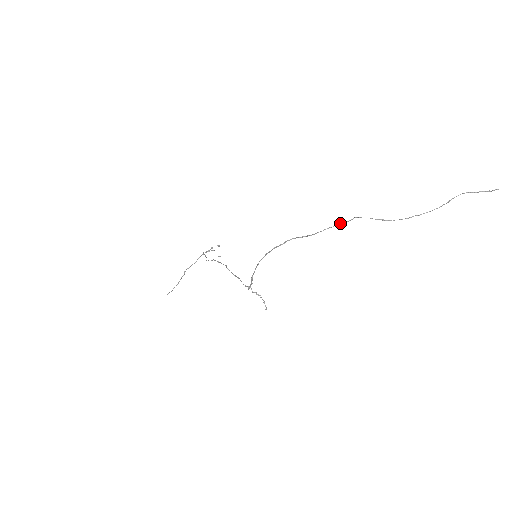
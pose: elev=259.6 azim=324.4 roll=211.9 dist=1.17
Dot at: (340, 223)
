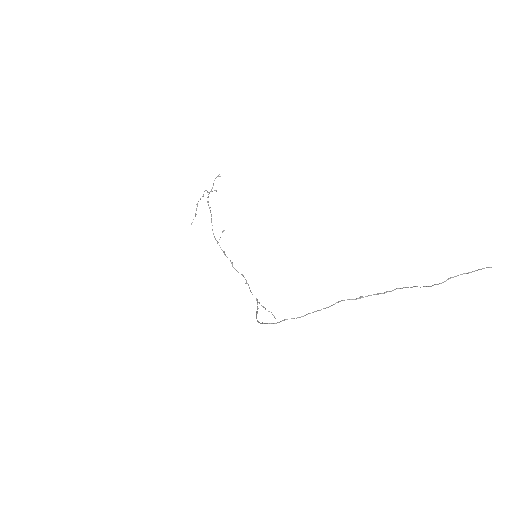
Dot at: occluded
